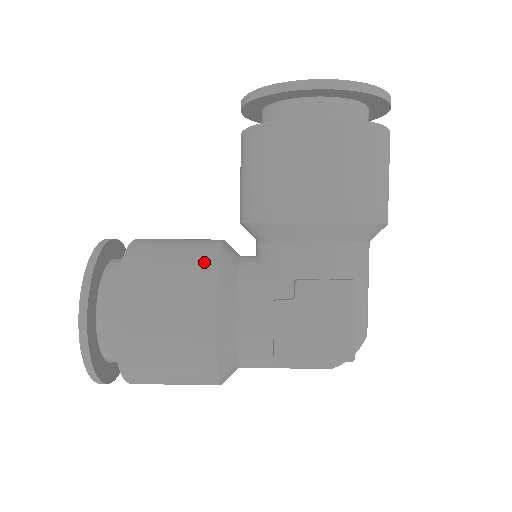
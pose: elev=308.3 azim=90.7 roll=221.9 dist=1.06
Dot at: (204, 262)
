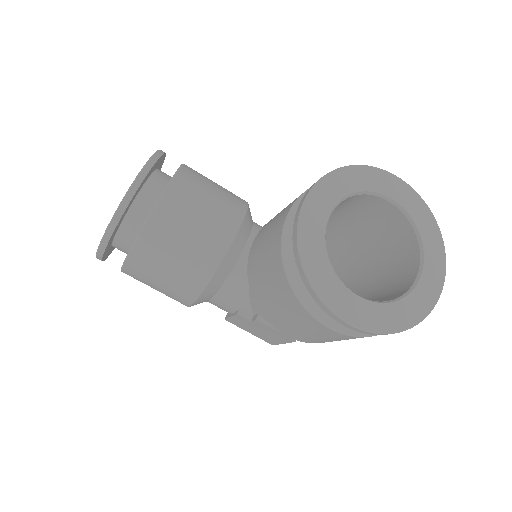
Dot at: (199, 274)
